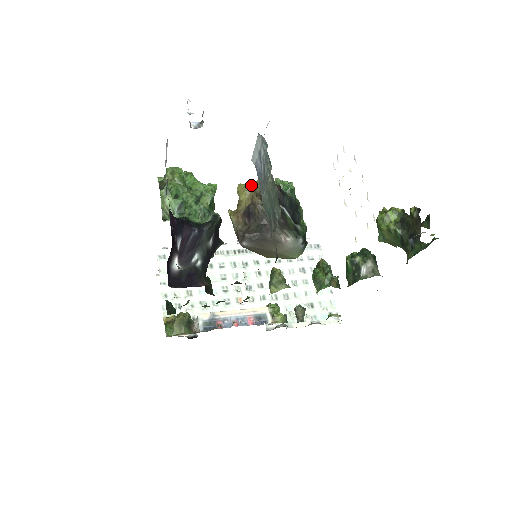
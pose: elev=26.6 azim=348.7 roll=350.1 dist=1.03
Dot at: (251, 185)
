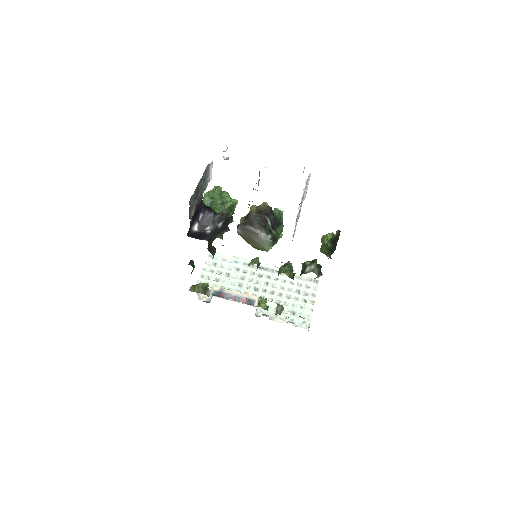
Dot at: occluded
